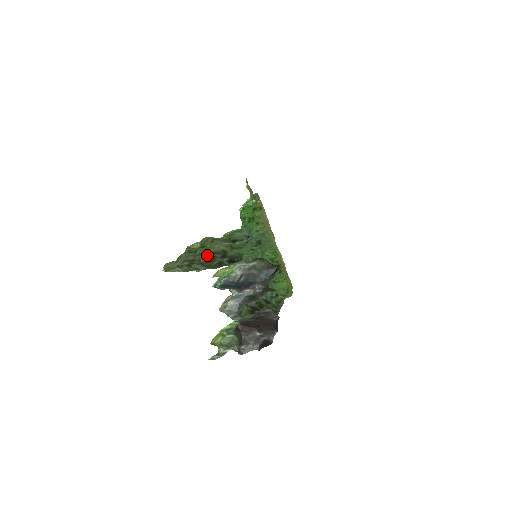
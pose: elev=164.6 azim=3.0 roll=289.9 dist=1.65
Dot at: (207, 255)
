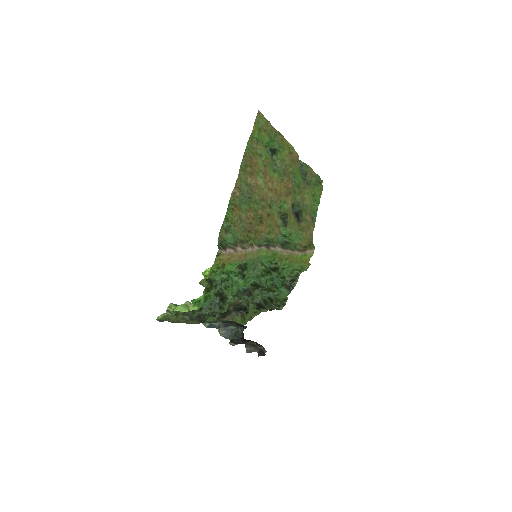
Dot at: occluded
